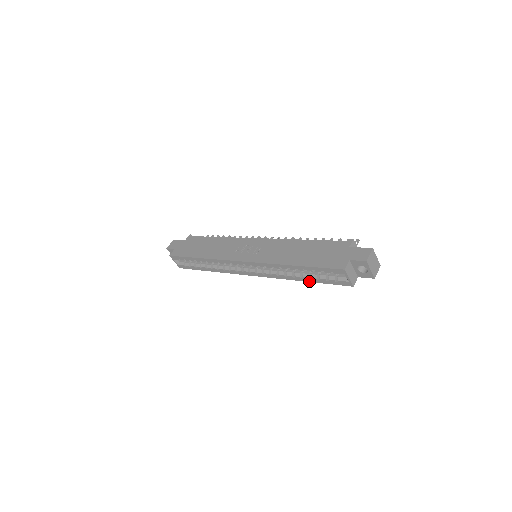
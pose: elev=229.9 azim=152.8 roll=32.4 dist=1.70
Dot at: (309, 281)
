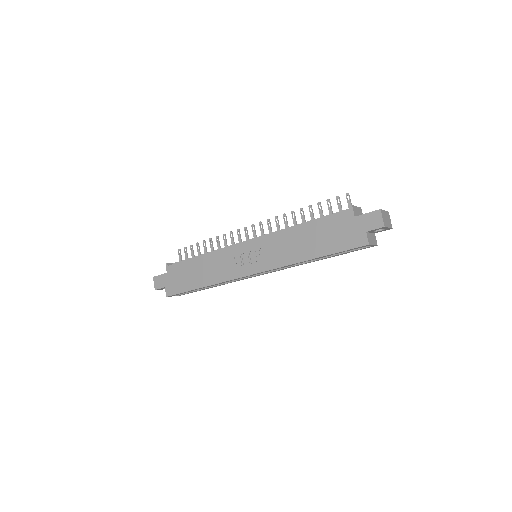
Dot at: occluded
